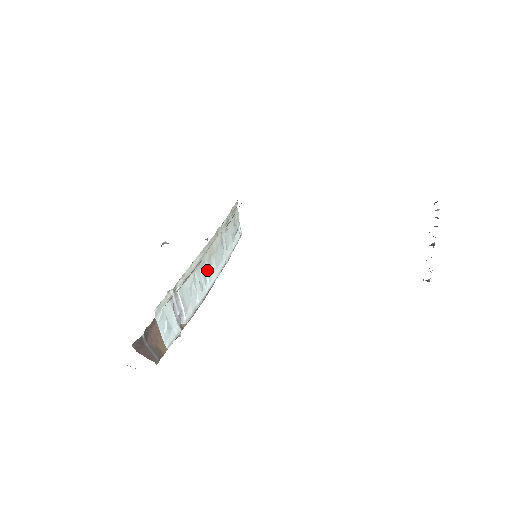
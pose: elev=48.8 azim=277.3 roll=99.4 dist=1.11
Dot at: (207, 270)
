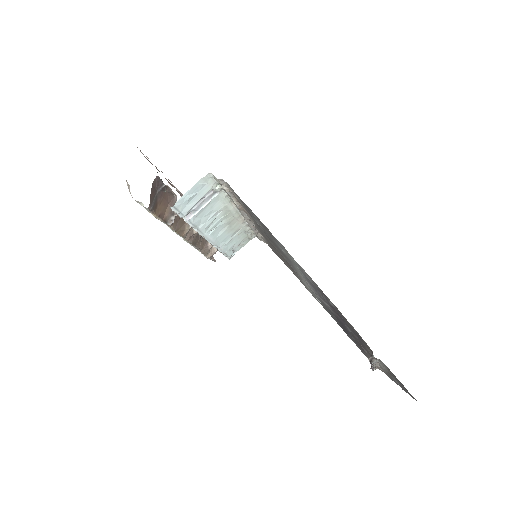
Dot at: (219, 226)
